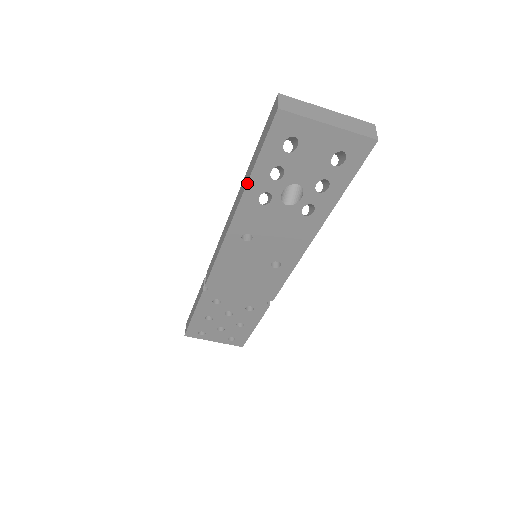
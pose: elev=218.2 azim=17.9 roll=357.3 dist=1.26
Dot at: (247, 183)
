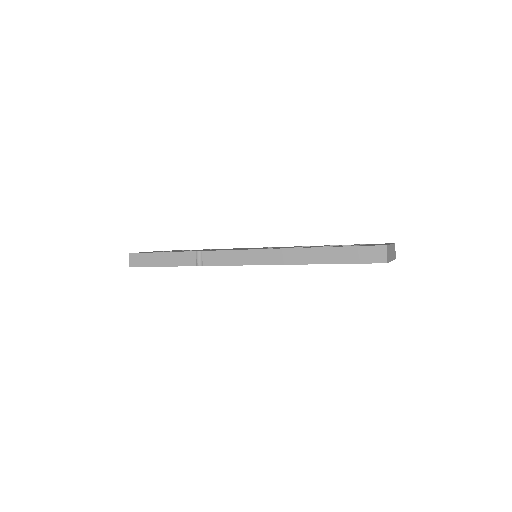
Dot at: occluded
